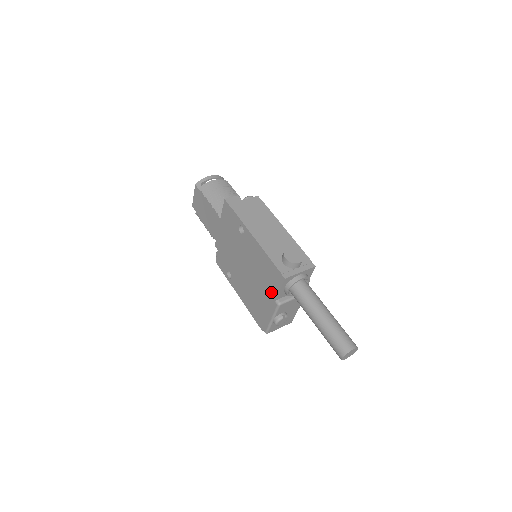
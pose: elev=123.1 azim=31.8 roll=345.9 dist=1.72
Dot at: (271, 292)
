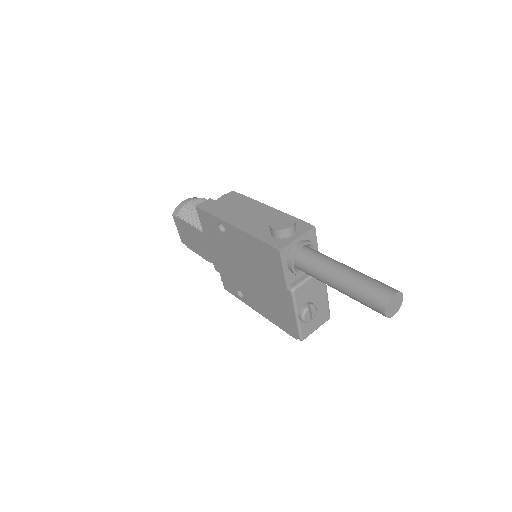
Dot at: (278, 280)
